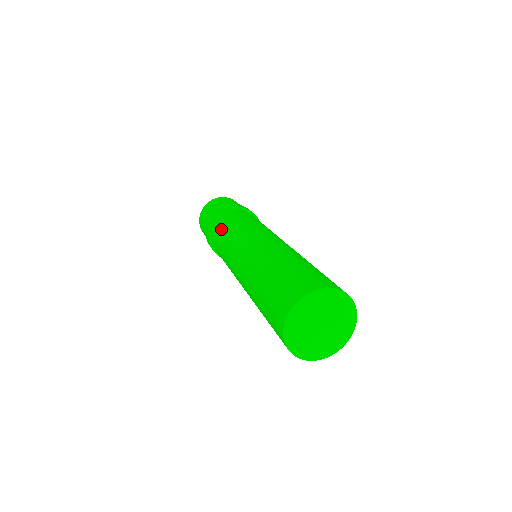
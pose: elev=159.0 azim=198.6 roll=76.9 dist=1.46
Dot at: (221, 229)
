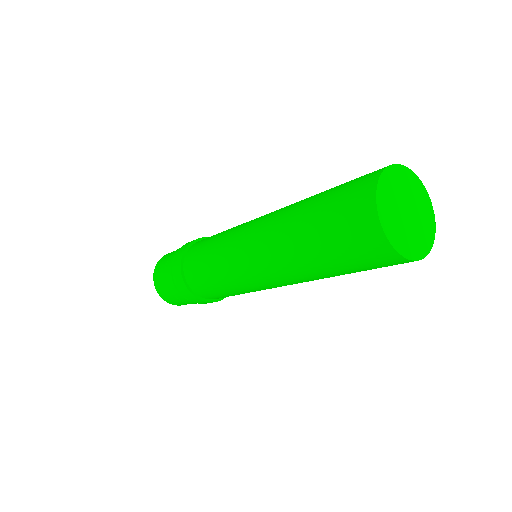
Dot at: occluded
